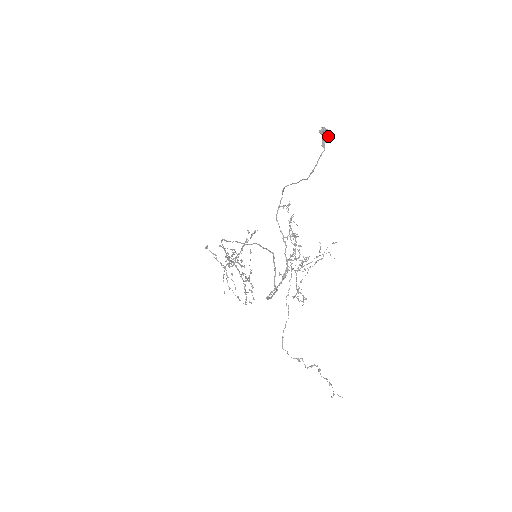
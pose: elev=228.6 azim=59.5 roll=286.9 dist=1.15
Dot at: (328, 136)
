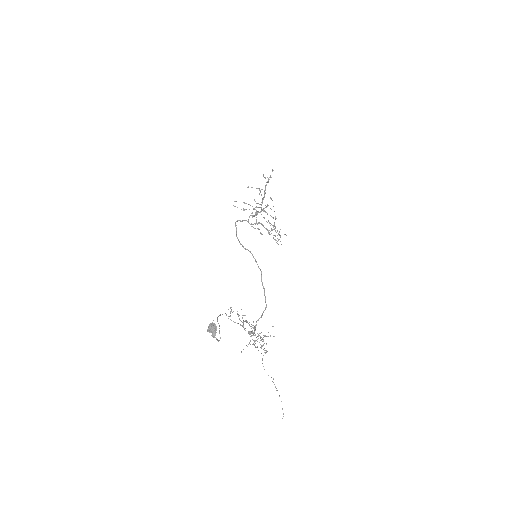
Dot at: (215, 330)
